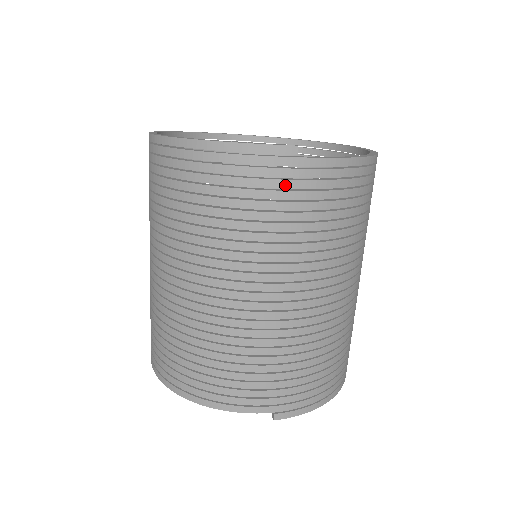
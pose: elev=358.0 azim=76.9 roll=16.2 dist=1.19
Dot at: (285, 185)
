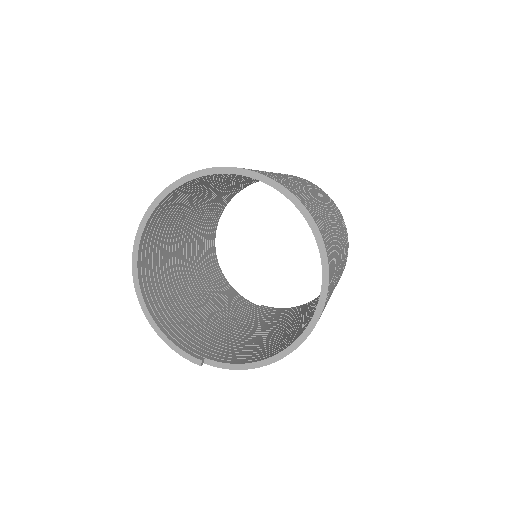
Dot at: occluded
